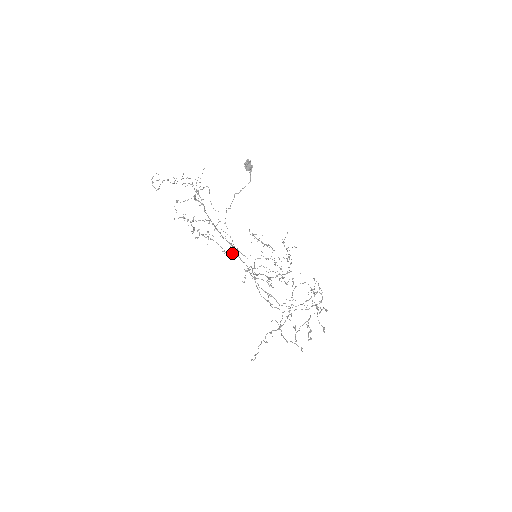
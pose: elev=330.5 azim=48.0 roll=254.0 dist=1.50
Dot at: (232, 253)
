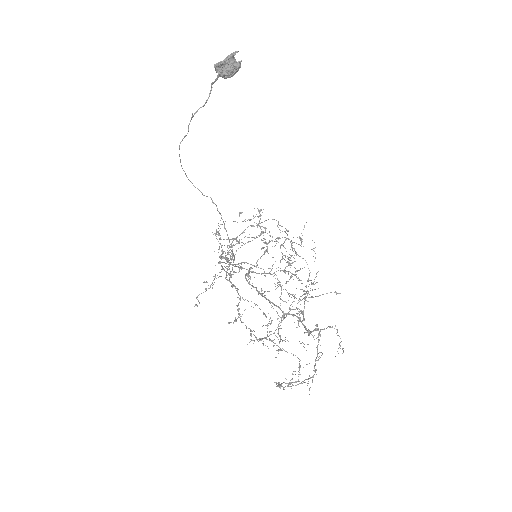
Dot at: (228, 269)
